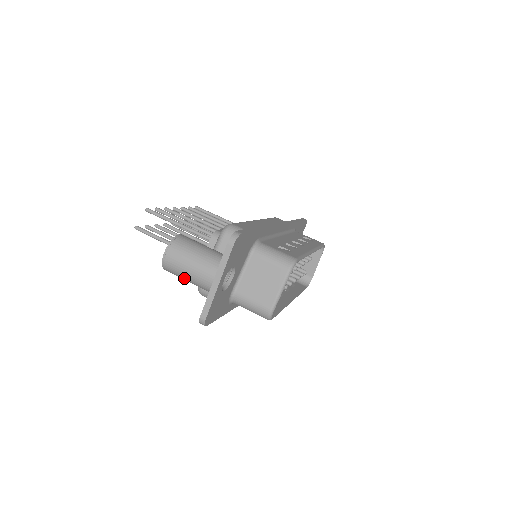
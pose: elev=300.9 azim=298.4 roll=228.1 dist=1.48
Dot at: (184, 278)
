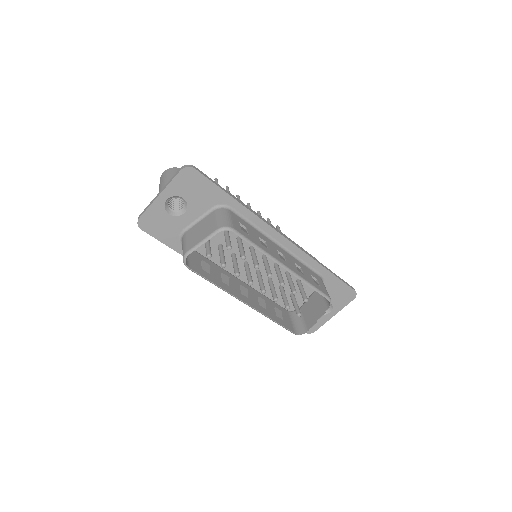
Dot at: occluded
